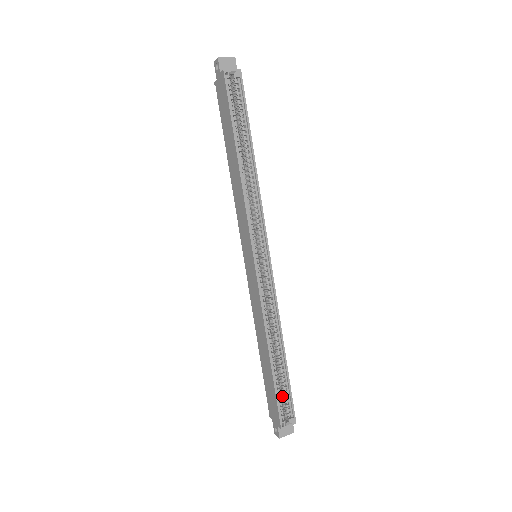
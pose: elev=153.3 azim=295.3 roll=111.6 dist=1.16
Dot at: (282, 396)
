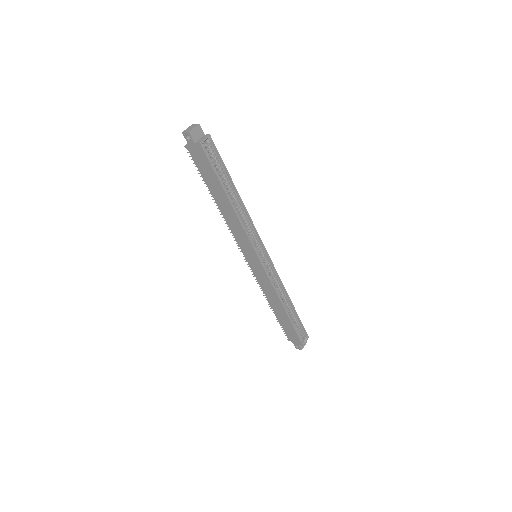
Dot at: occluded
